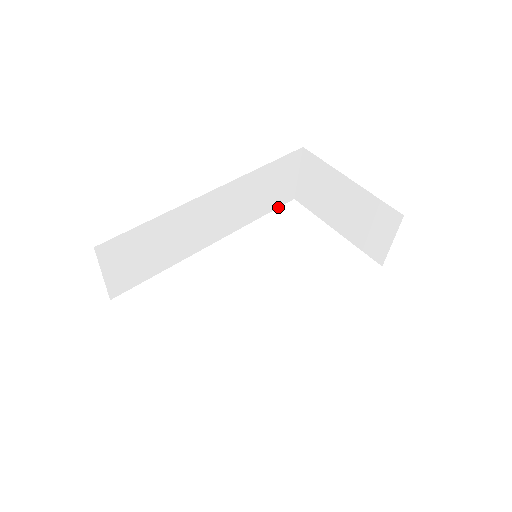
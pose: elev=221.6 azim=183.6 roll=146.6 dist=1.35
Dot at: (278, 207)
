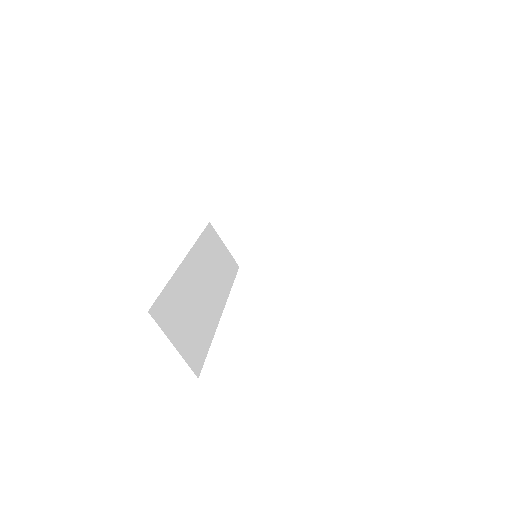
Dot at: occluded
